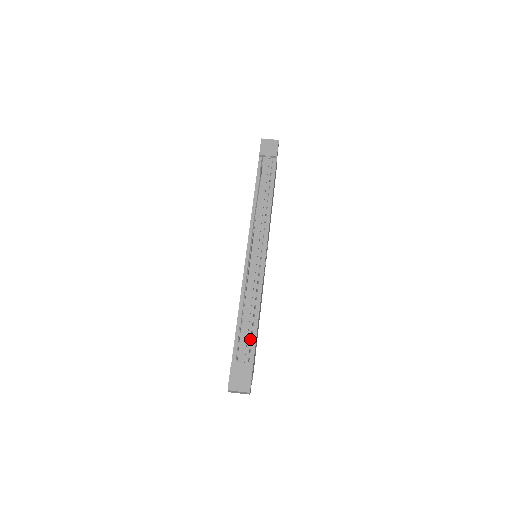
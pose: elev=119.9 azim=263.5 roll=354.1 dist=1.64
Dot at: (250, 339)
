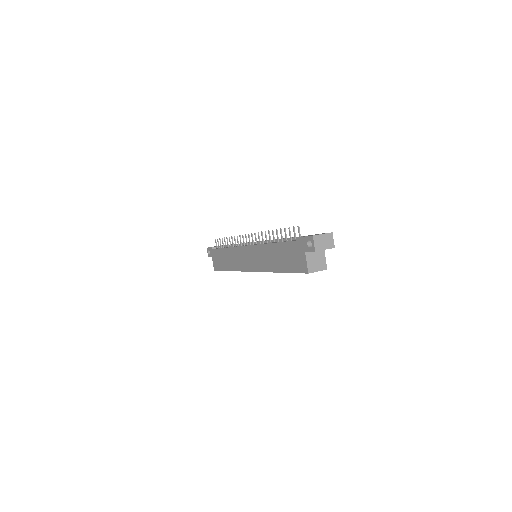
Dot at: occluded
